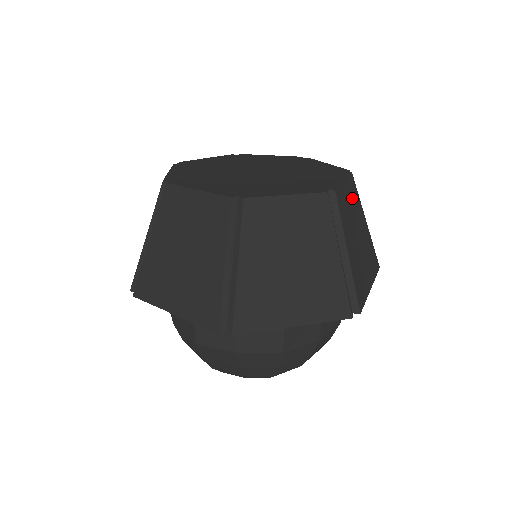
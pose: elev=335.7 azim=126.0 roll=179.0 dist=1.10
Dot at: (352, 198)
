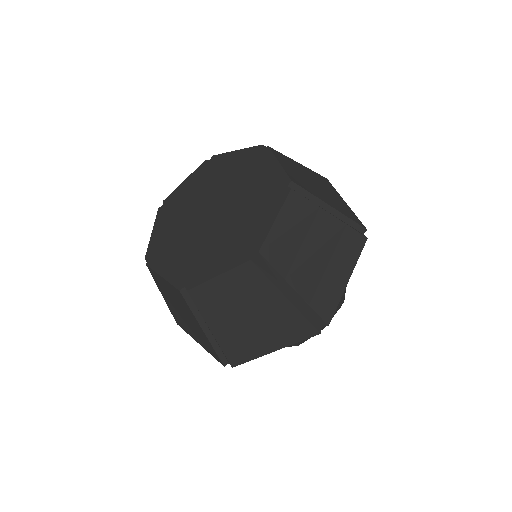
Dot at: (295, 221)
